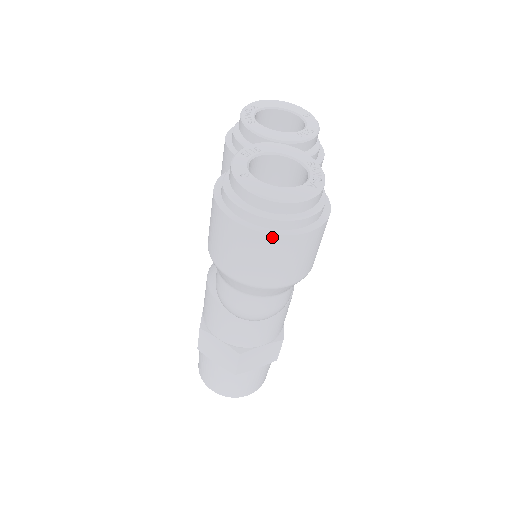
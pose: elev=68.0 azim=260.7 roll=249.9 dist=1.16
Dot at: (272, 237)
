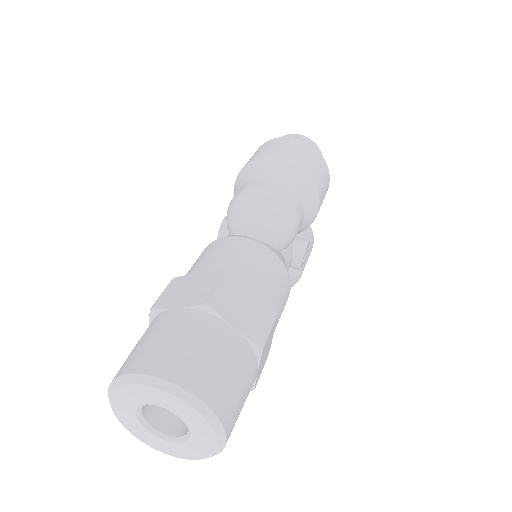
Dot at: (297, 139)
